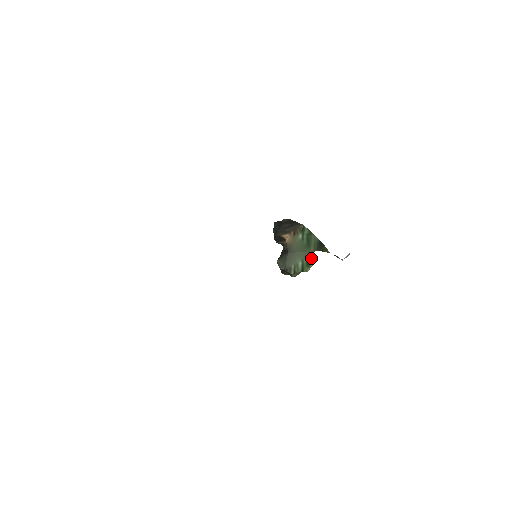
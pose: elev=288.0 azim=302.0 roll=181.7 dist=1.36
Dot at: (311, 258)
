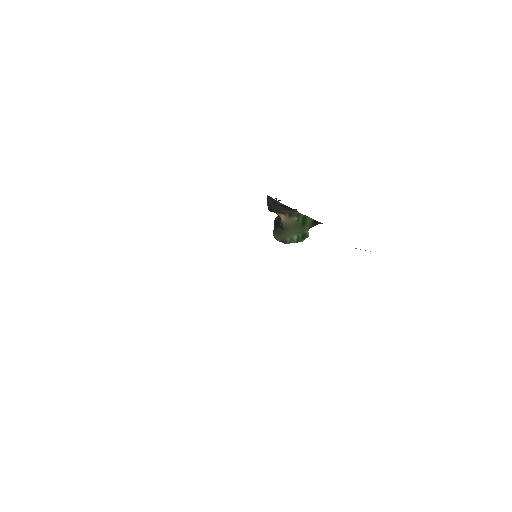
Dot at: (306, 234)
